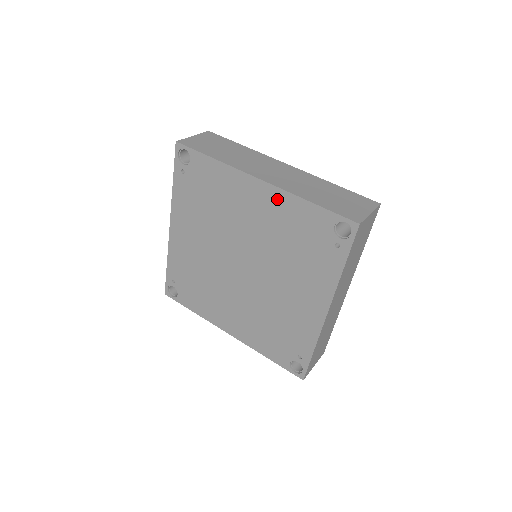
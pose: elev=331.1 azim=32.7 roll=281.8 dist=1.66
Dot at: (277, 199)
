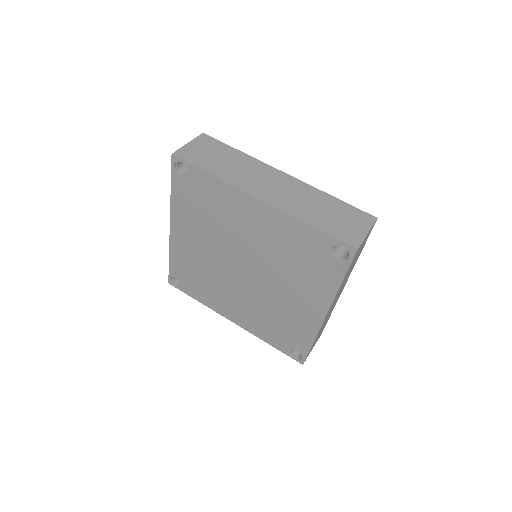
Dot at: (277, 218)
